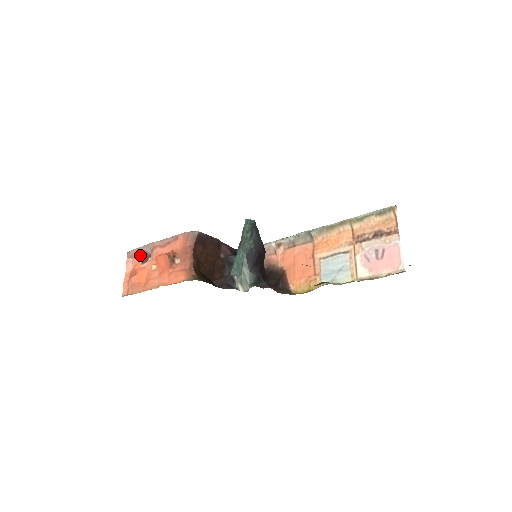
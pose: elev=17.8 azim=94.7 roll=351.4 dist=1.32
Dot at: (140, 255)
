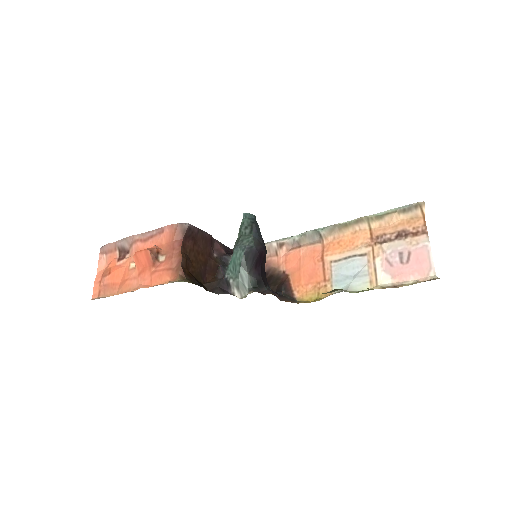
Dot at: (116, 251)
